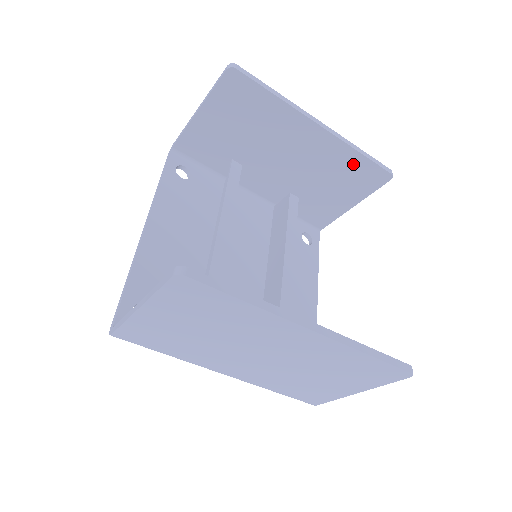
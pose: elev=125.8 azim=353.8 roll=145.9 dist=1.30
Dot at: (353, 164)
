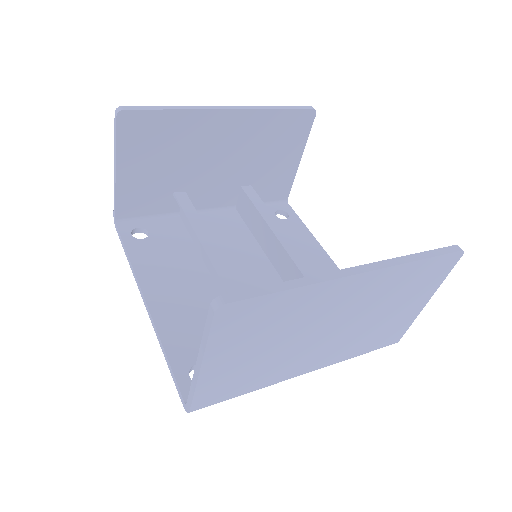
Dot at: (277, 123)
